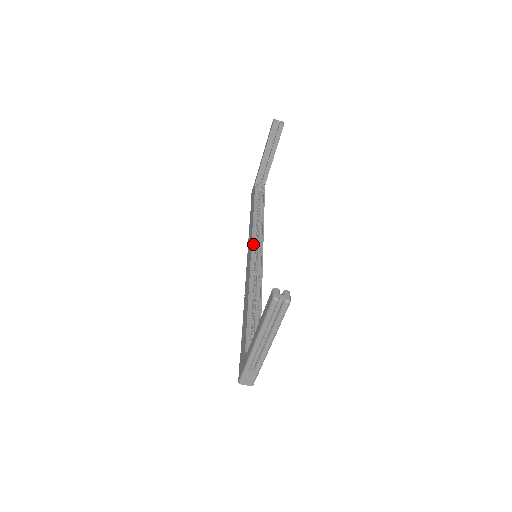
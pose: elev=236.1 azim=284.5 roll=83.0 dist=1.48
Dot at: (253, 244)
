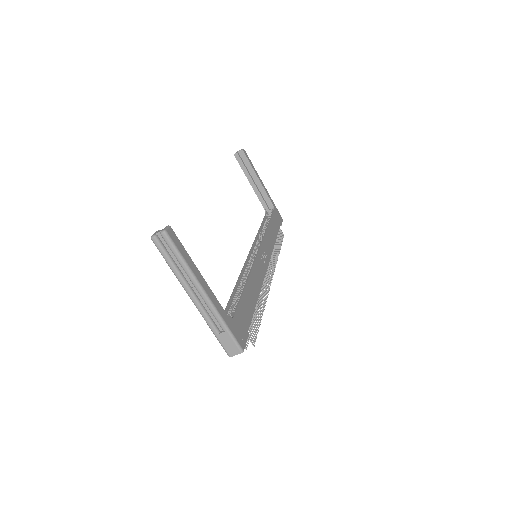
Dot at: (253, 249)
